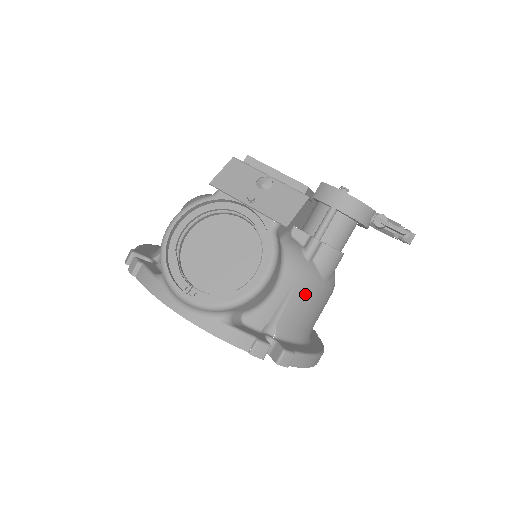
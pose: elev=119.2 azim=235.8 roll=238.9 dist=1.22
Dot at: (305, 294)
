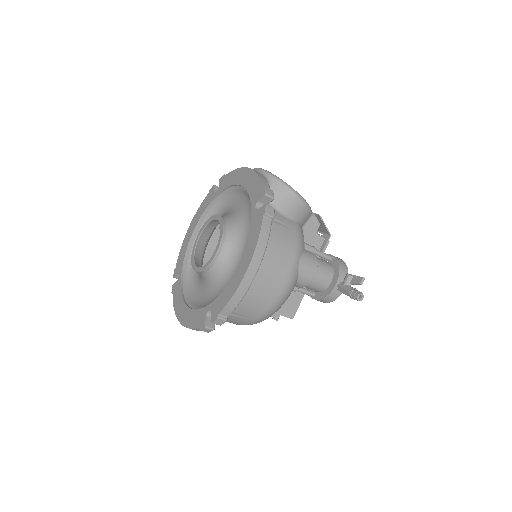
Dot at: (292, 240)
